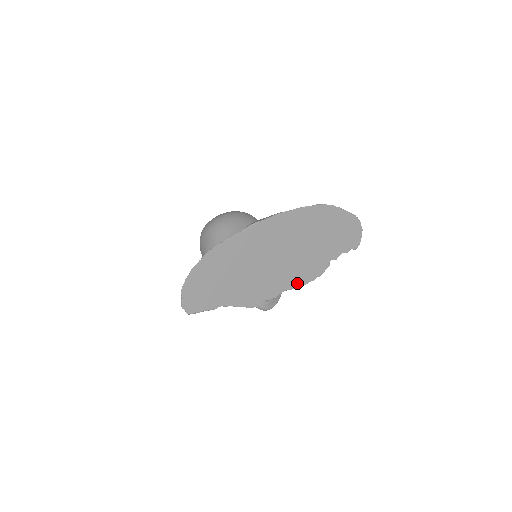
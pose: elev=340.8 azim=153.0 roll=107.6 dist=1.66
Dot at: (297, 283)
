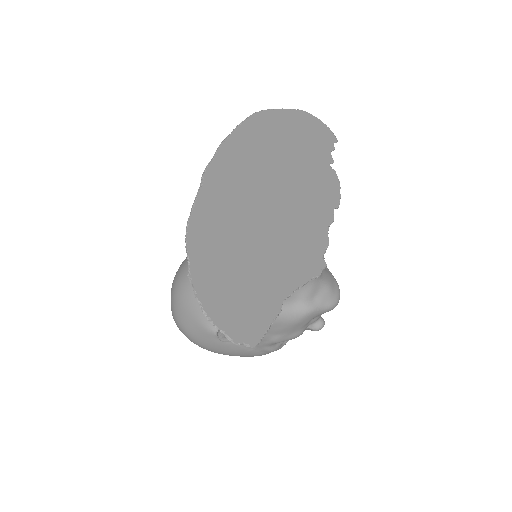
Dot at: (329, 210)
